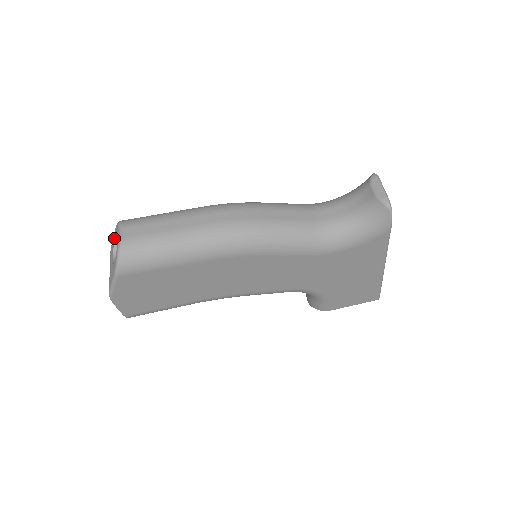
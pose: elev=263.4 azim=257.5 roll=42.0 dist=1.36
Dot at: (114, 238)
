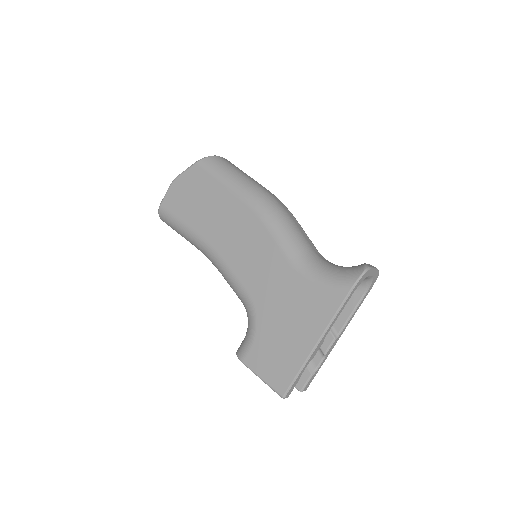
Dot at: occluded
